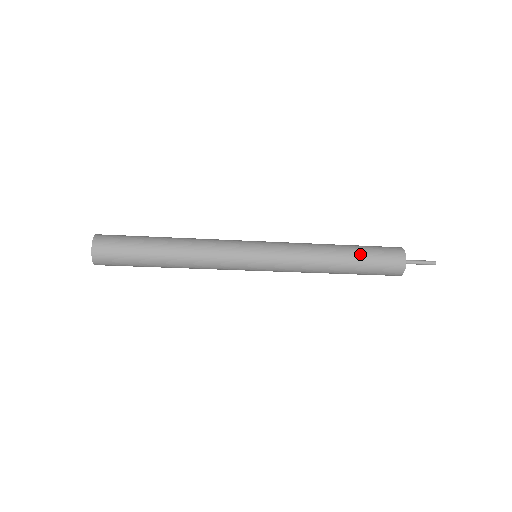
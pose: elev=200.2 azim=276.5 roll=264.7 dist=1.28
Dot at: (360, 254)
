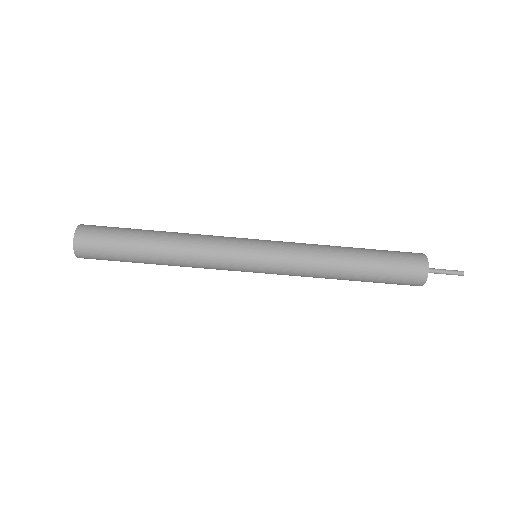
Dot at: (374, 255)
